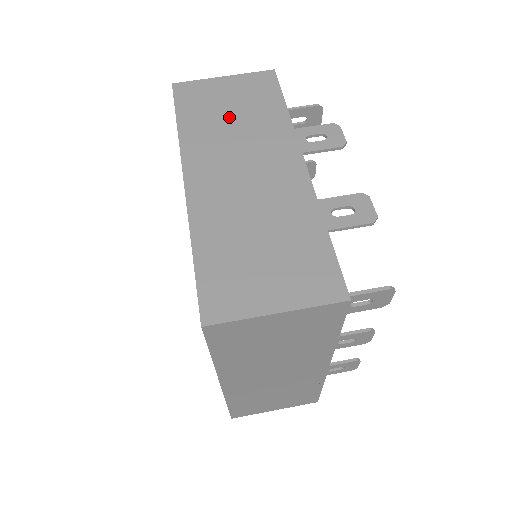
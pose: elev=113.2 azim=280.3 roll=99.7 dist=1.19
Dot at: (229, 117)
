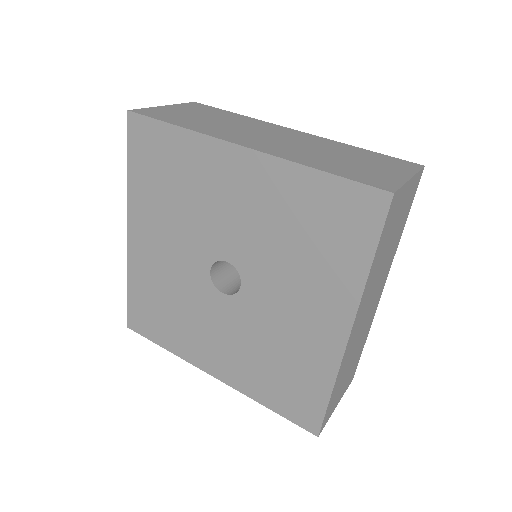
Dot at: (209, 119)
